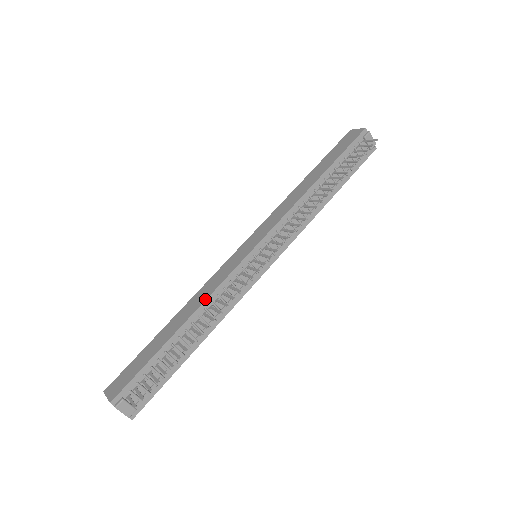
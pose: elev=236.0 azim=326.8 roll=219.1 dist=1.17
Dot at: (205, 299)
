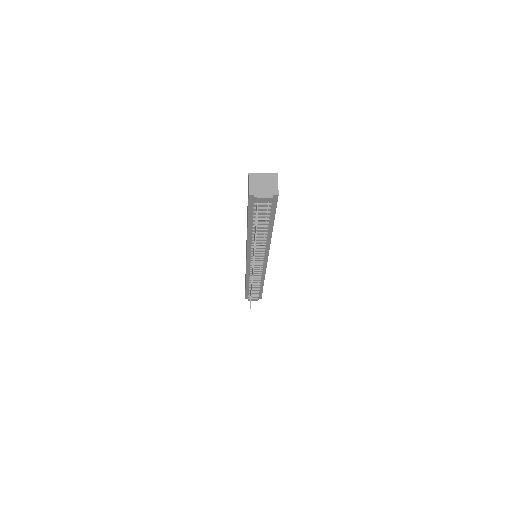
Dot at: occluded
